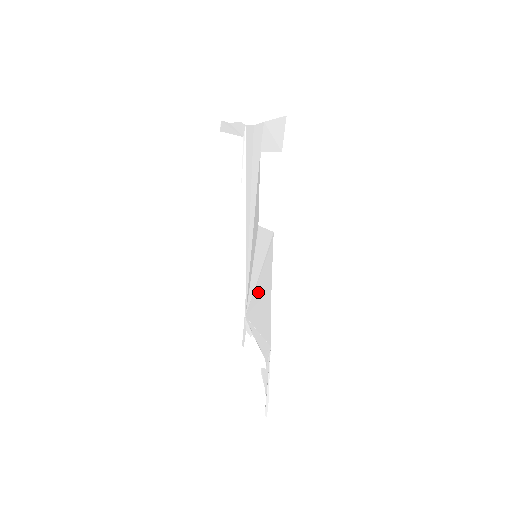
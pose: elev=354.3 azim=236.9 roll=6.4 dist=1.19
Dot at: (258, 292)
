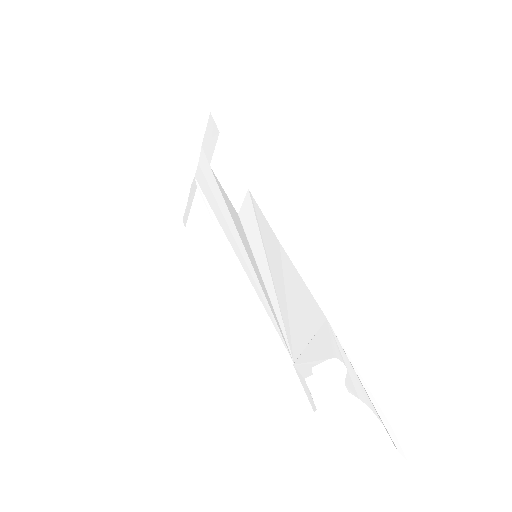
Dot at: (279, 287)
